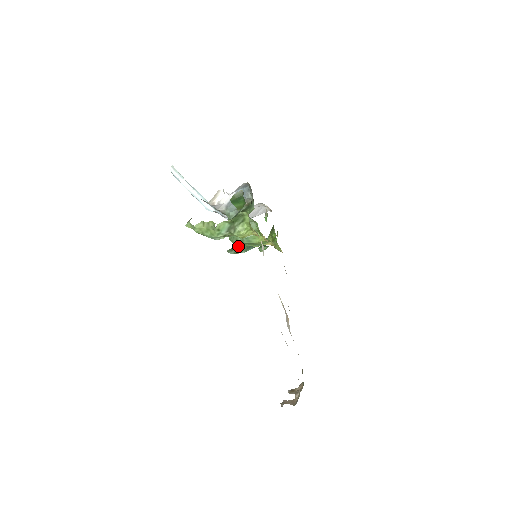
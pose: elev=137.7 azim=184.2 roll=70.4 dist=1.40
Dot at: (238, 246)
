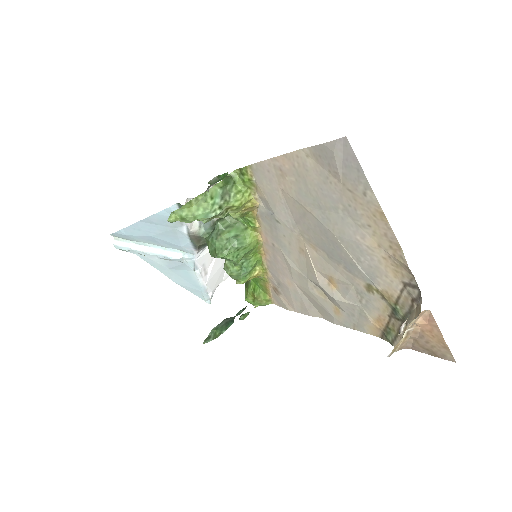
Dot at: (214, 329)
